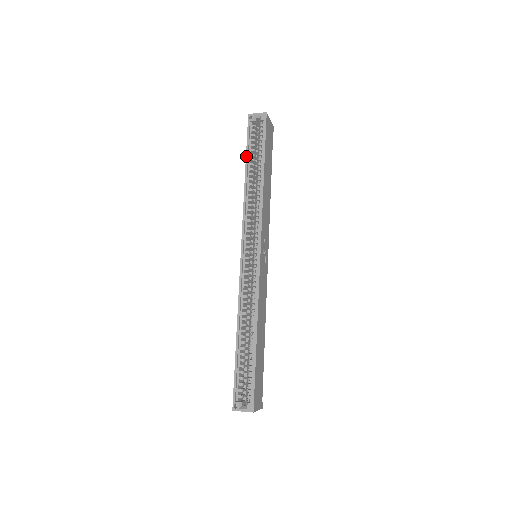
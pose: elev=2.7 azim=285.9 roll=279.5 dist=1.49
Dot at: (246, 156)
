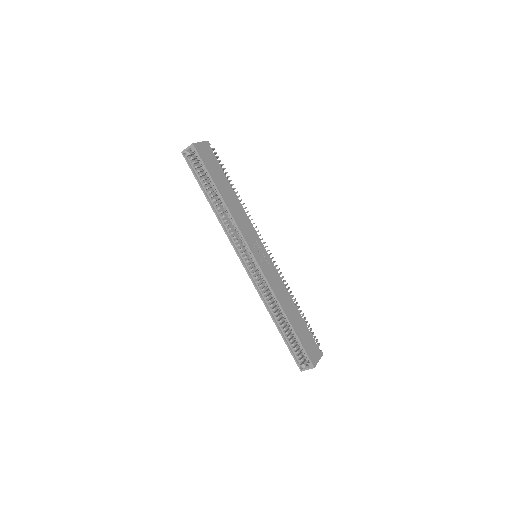
Dot at: (201, 188)
